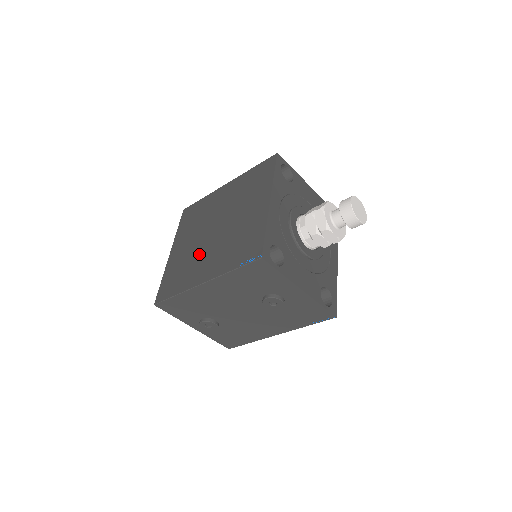
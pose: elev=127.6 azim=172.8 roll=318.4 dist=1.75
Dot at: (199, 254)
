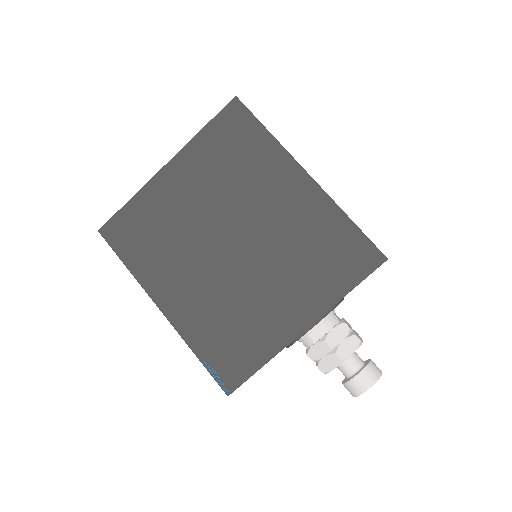
Dot at: (188, 251)
